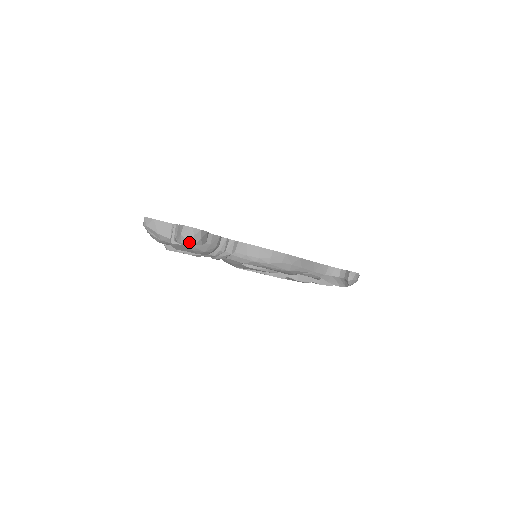
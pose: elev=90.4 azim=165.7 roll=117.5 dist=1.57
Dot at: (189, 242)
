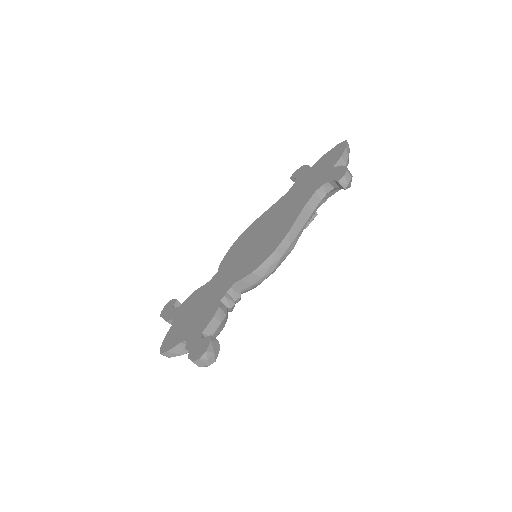
Dot at: occluded
